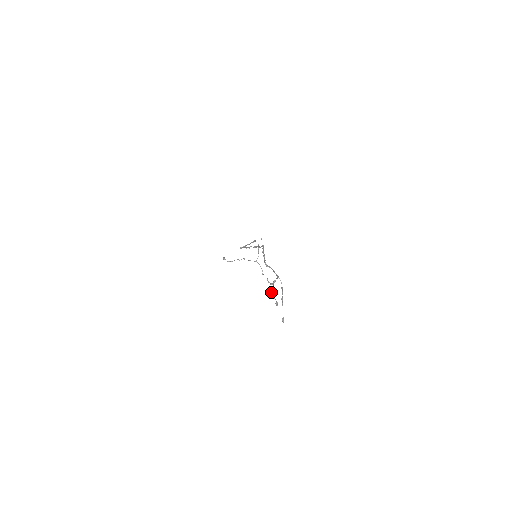
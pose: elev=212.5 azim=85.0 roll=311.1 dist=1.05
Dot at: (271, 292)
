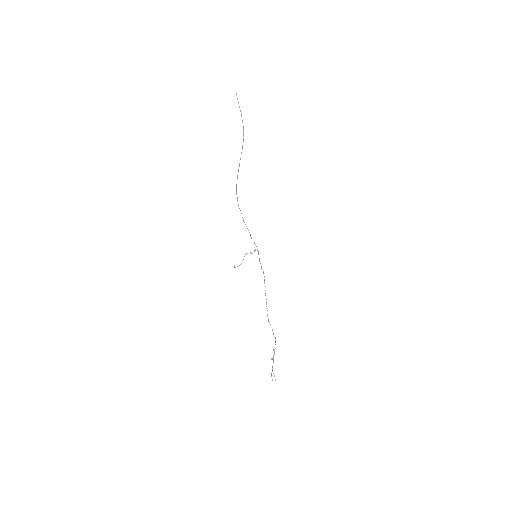
Dot at: occluded
